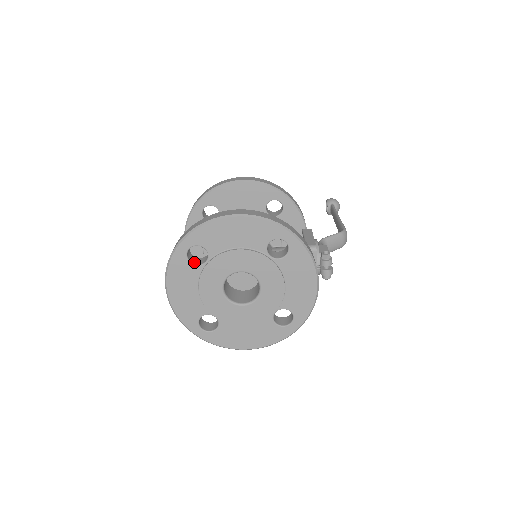
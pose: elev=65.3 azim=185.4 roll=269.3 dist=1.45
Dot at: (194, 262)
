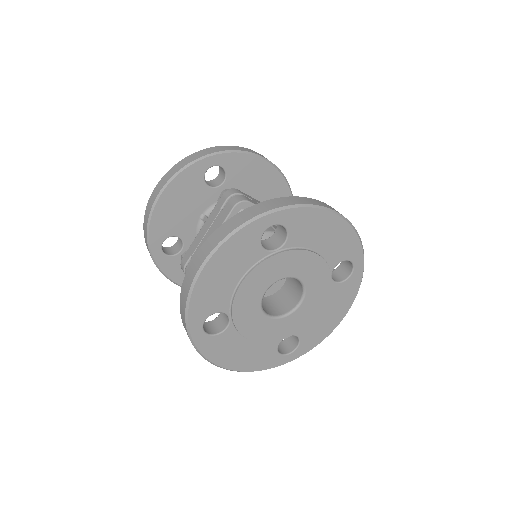
Dot at: (261, 243)
